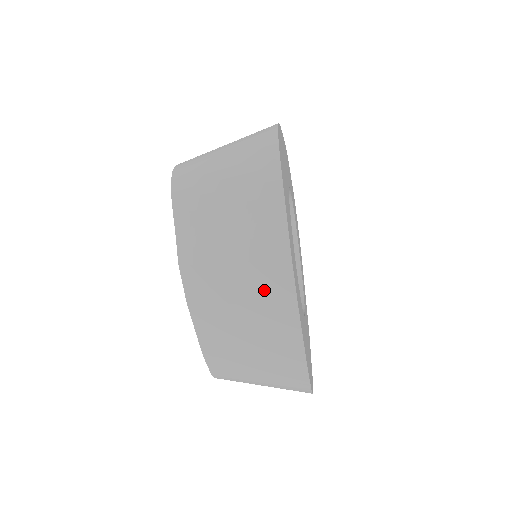
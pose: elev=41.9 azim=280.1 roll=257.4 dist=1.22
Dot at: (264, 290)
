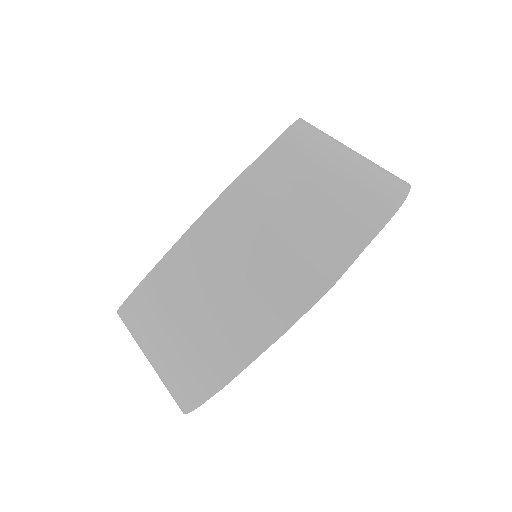
Dot at: (277, 286)
